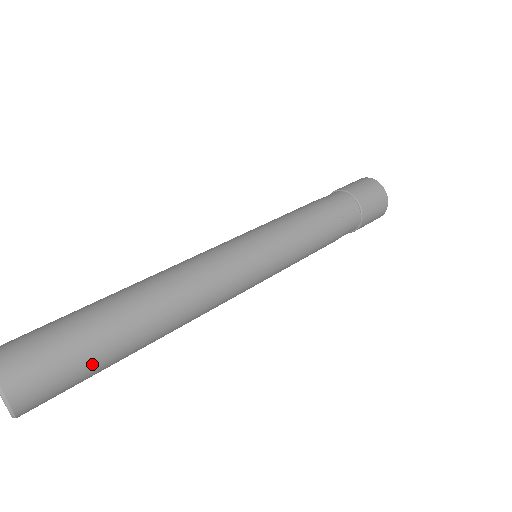
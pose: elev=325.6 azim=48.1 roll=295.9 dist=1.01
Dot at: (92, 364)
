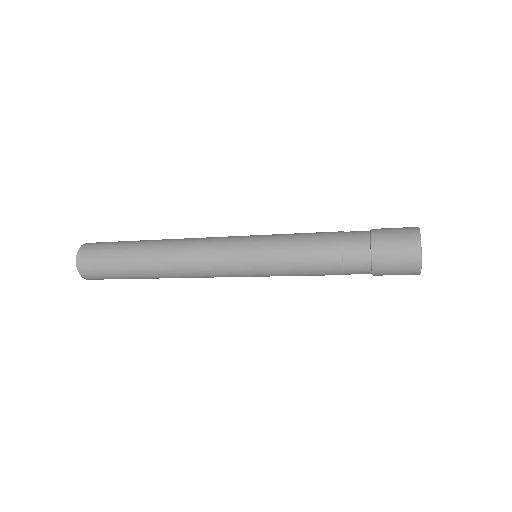
Dot at: (115, 269)
